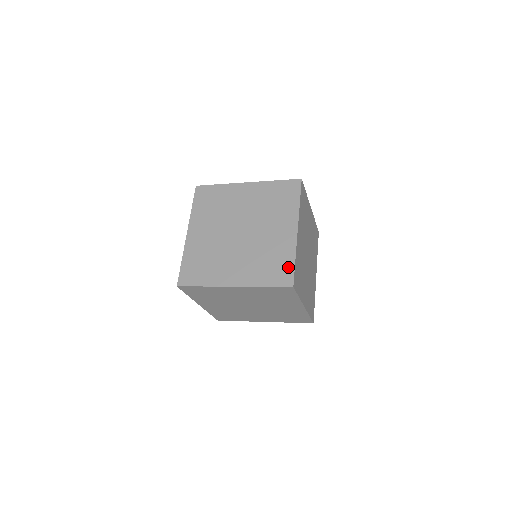
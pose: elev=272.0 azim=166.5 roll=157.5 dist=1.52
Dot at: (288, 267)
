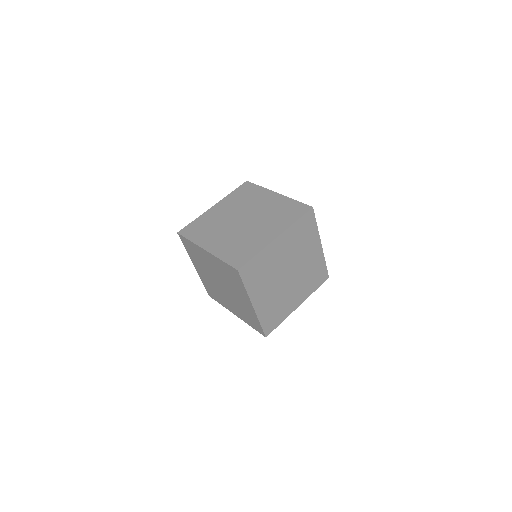
Dot at: (258, 325)
